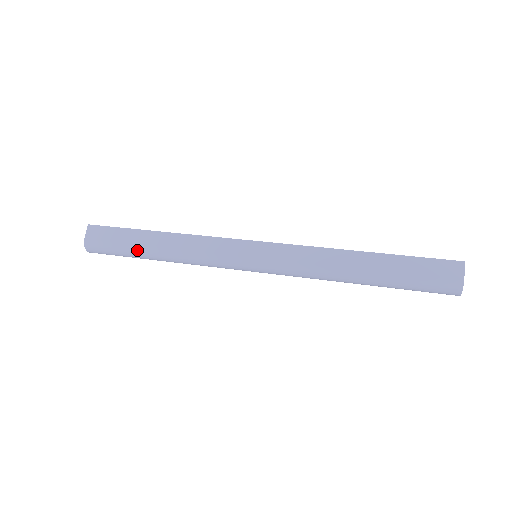
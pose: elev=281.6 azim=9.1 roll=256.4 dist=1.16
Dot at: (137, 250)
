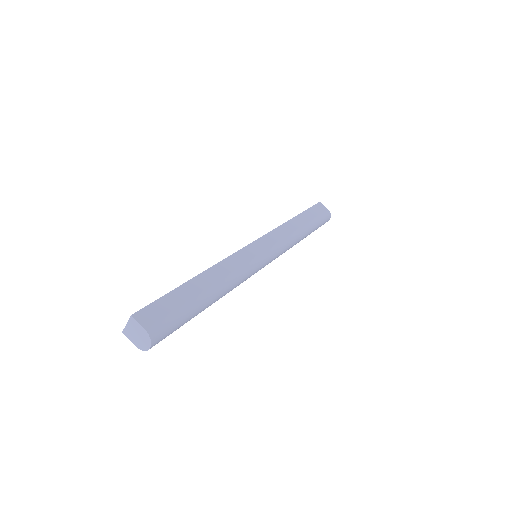
Dot at: (199, 301)
